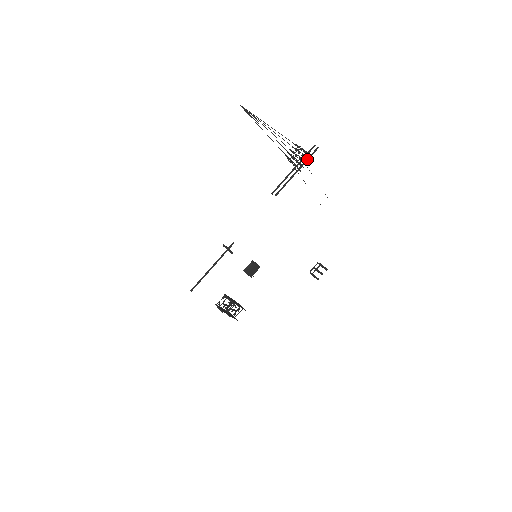
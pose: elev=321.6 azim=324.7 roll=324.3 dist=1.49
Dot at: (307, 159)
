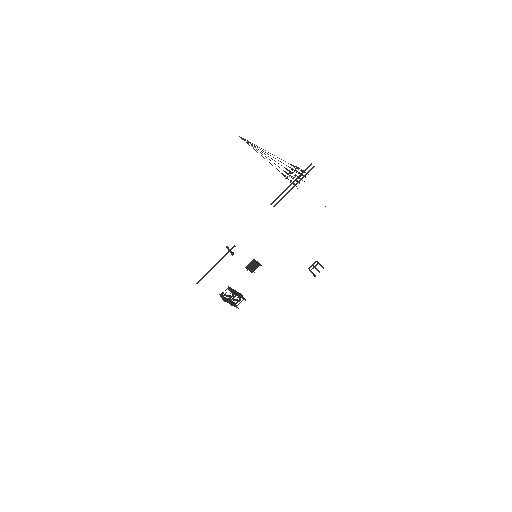
Dot at: (303, 176)
